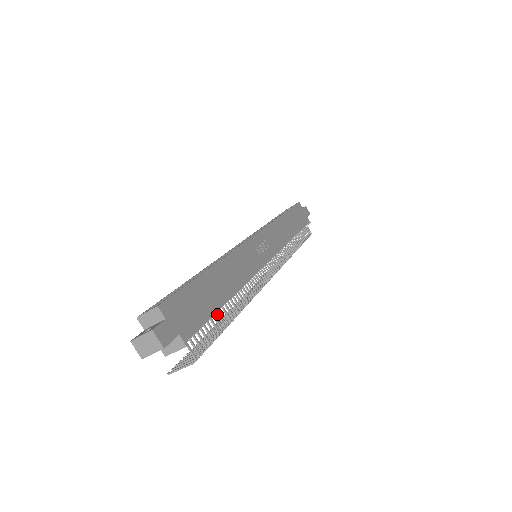
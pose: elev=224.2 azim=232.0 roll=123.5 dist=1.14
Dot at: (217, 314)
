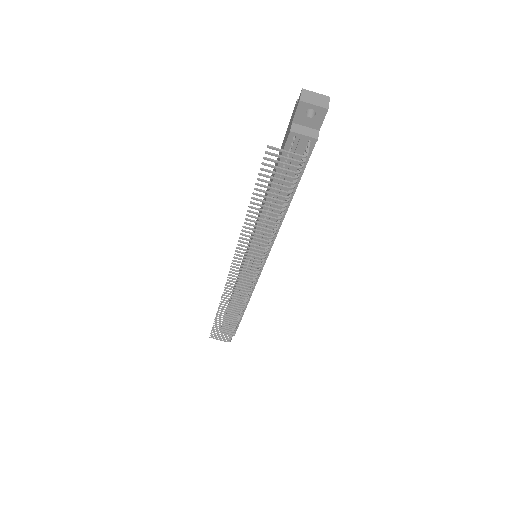
Dot at: occluded
